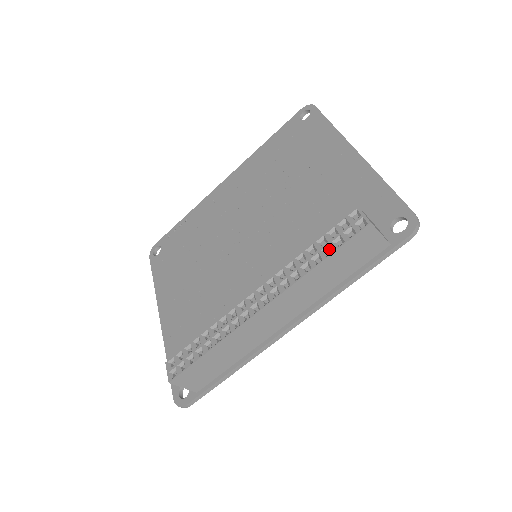
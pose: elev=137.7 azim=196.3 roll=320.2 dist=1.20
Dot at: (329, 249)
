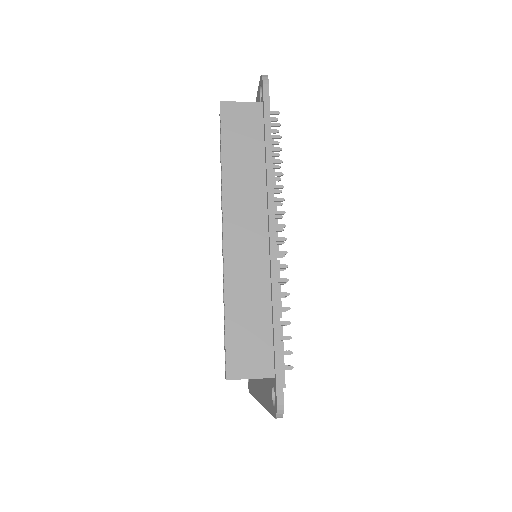
Dot at: occluded
